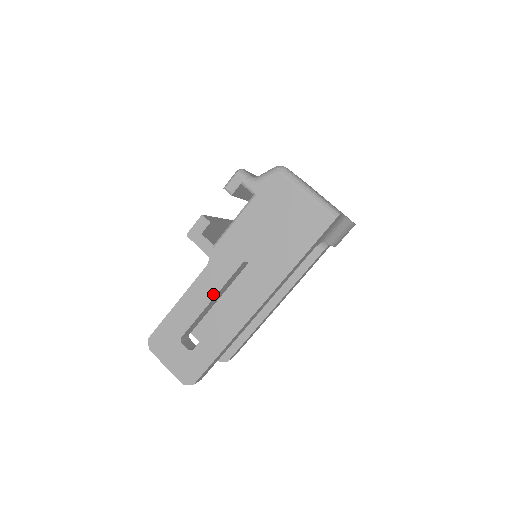
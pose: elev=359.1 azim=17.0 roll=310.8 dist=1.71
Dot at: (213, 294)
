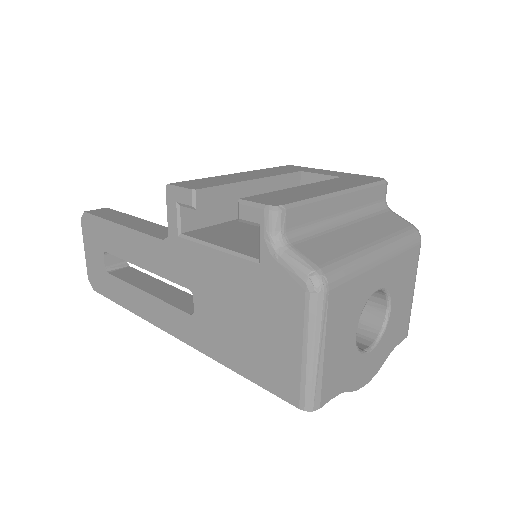
Dot at: (148, 267)
